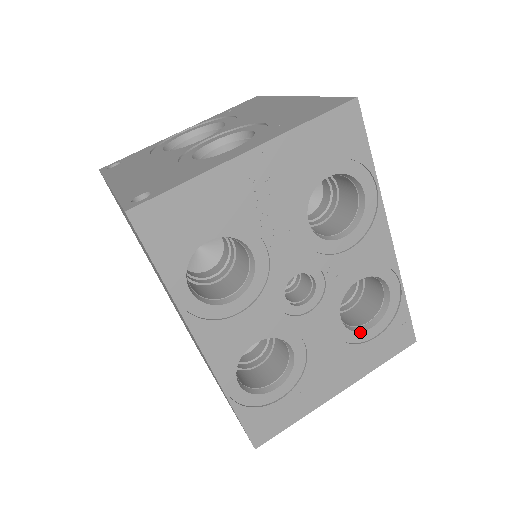
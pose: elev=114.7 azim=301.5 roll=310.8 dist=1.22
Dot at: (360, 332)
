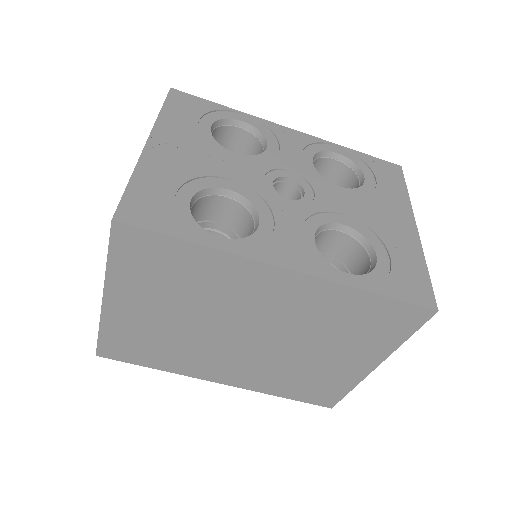
Dot at: (363, 185)
